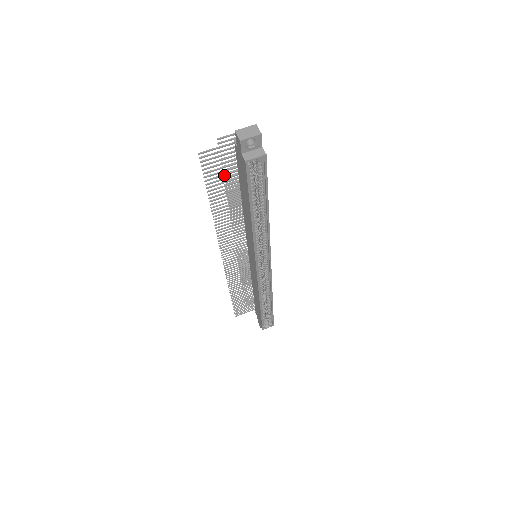
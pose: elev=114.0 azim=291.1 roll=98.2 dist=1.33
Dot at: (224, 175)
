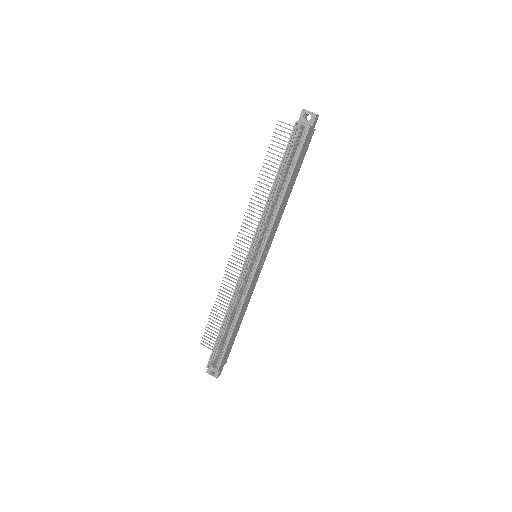
Dot at: (282, 153)
